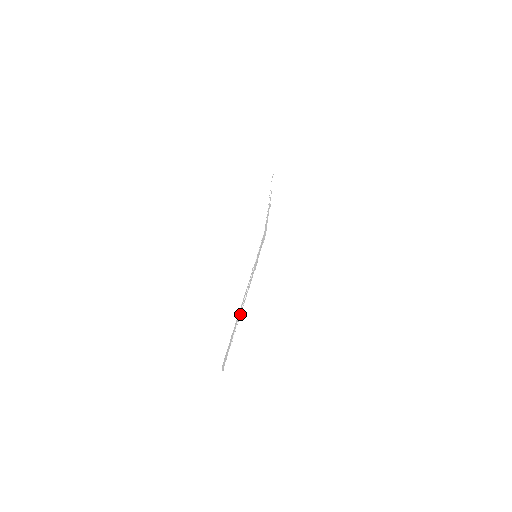
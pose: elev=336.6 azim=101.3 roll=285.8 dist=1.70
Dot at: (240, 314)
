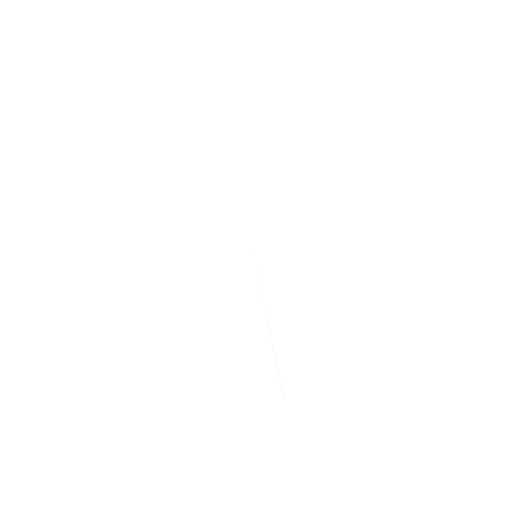
Dot at: (273, 348)
